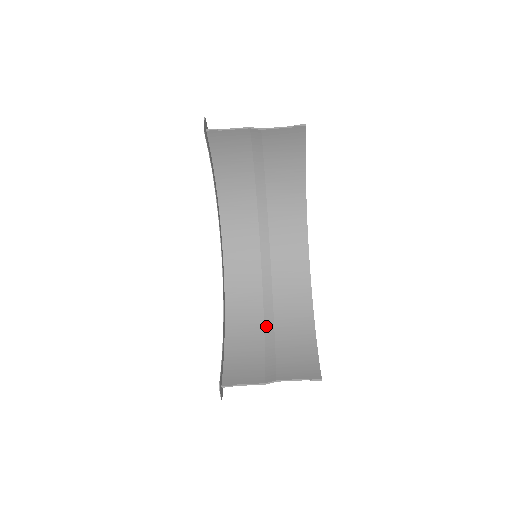
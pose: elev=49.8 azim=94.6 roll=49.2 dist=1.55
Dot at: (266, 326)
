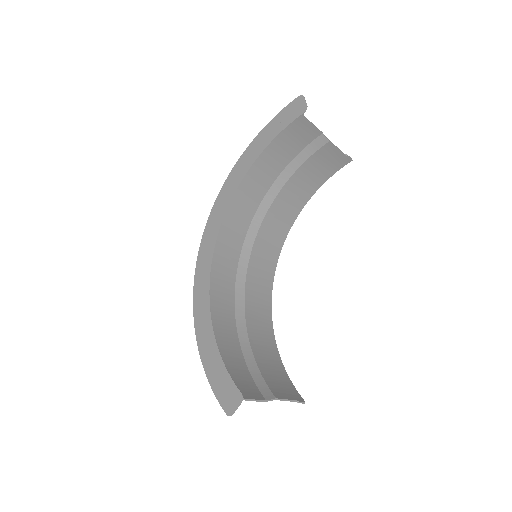
Dot at: (240, 335)
